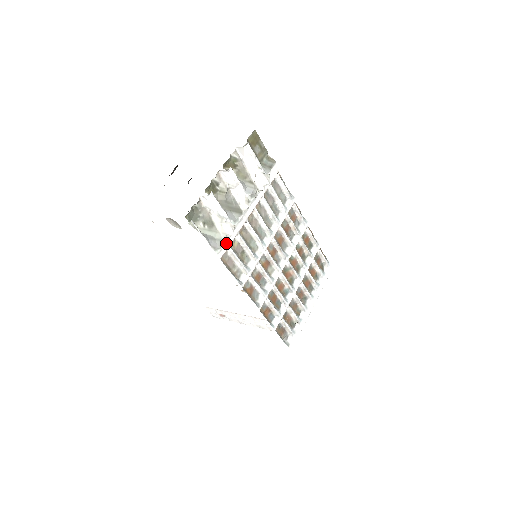
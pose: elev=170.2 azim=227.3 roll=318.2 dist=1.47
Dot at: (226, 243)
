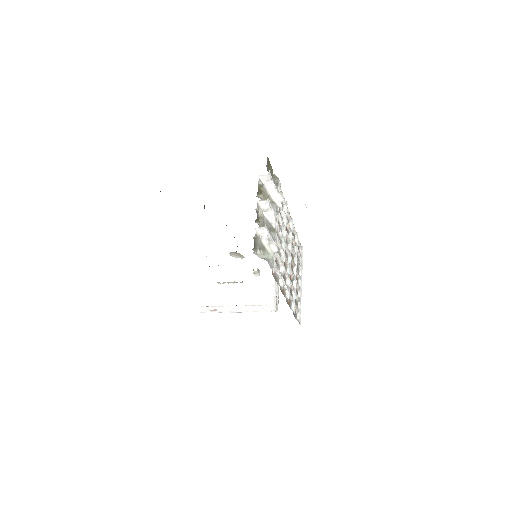
Dot at: (274, 260)
